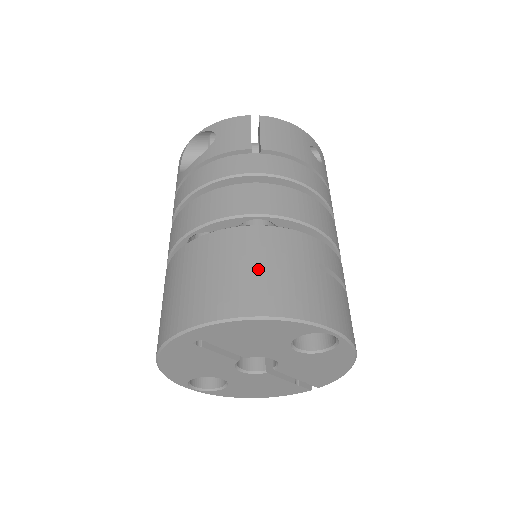
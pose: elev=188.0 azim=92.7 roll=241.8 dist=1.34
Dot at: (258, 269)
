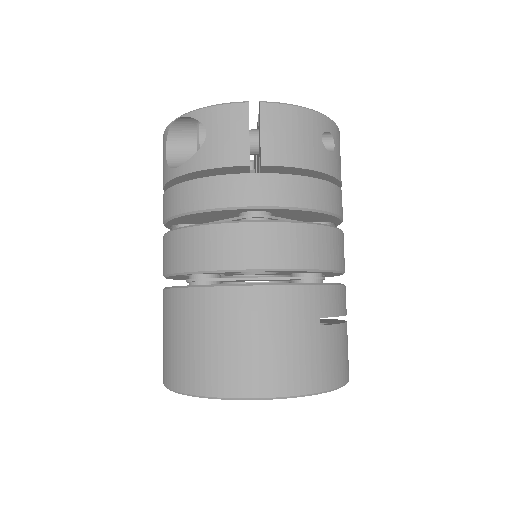
Dot at: (257, 343)
